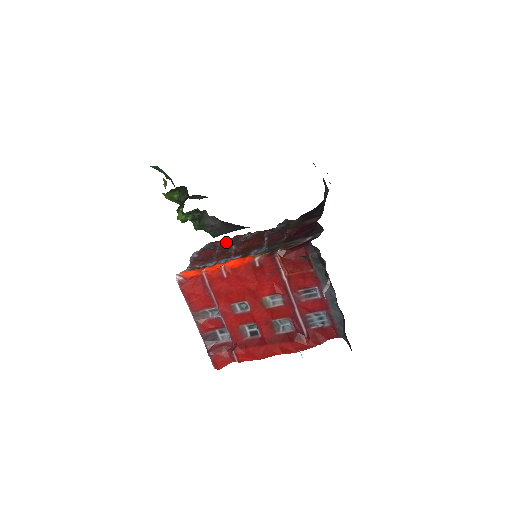
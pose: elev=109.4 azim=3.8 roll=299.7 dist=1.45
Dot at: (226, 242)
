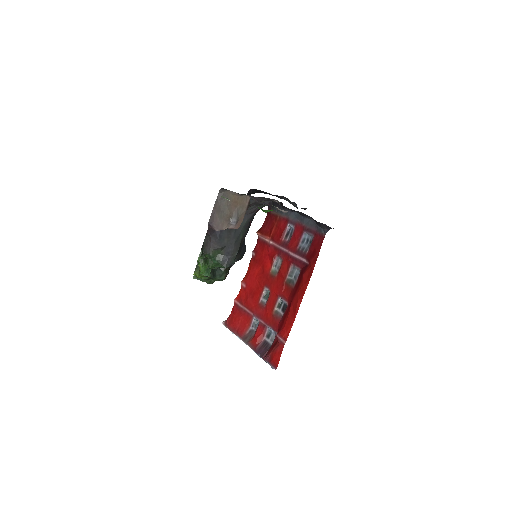
Dot at: occluded
